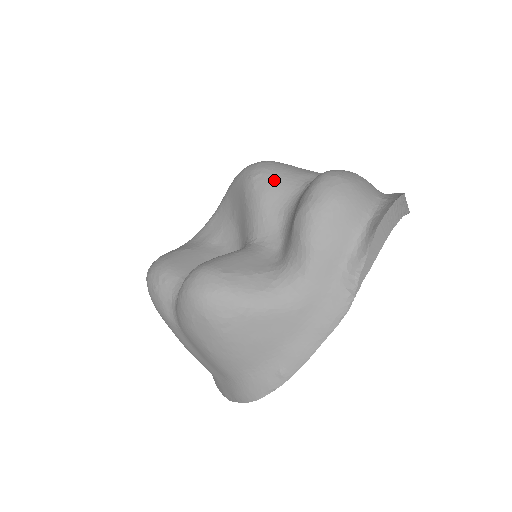
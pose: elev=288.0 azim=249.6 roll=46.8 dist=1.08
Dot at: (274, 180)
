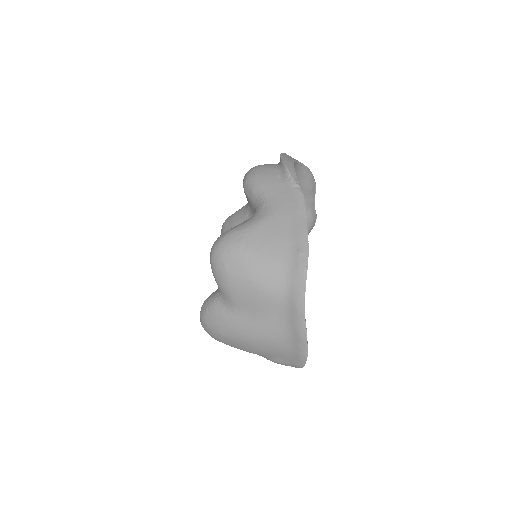
Dot at: (234, 214)
